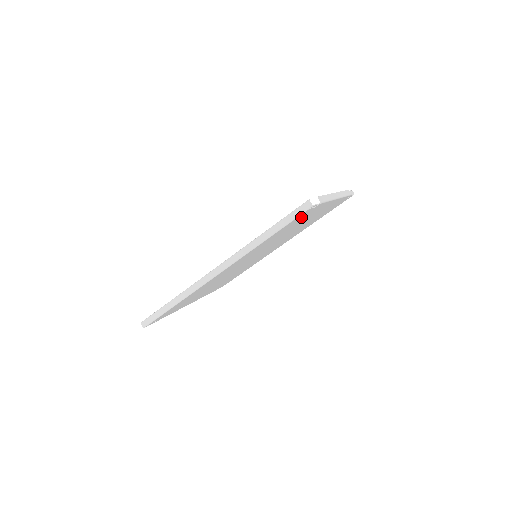
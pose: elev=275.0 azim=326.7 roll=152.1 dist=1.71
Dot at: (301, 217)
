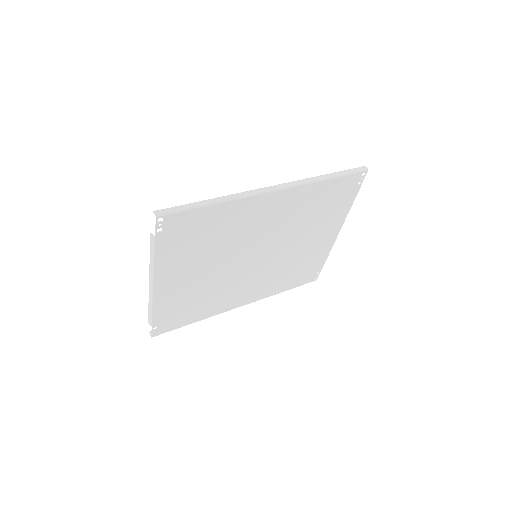
Dot at: (345, 190)
